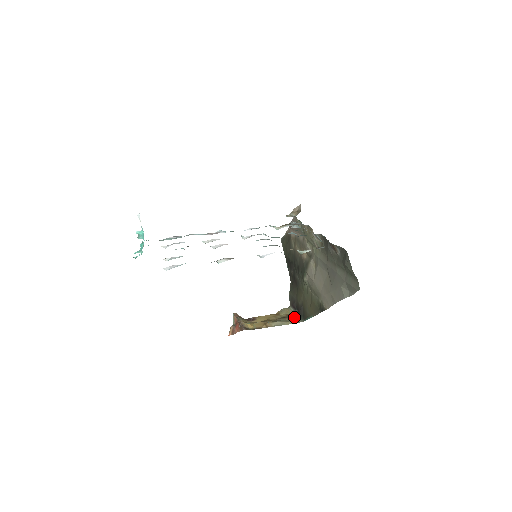
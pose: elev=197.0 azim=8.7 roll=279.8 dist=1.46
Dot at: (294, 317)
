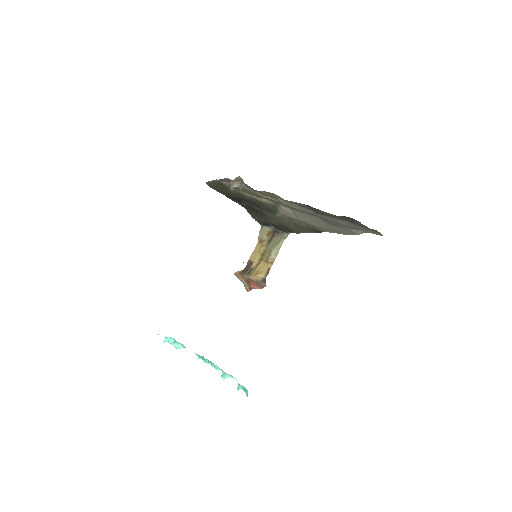
Dot at: (277, 234)
